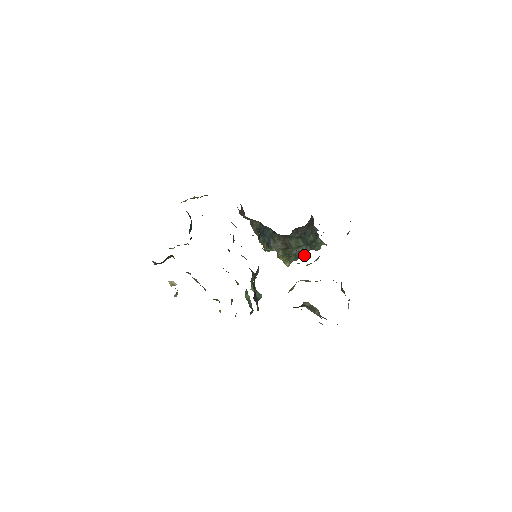
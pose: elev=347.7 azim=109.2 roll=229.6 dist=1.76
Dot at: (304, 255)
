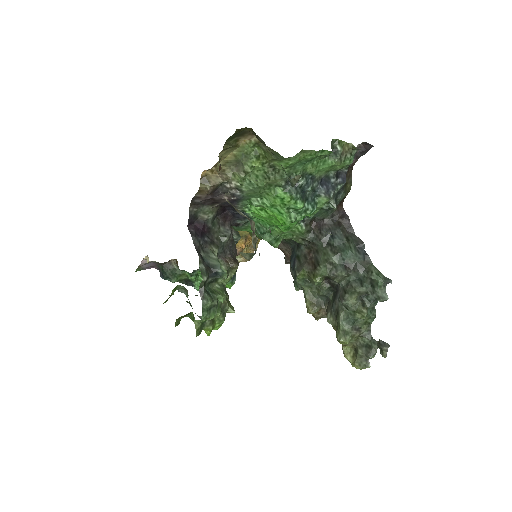
Dot at: (351, 298)
